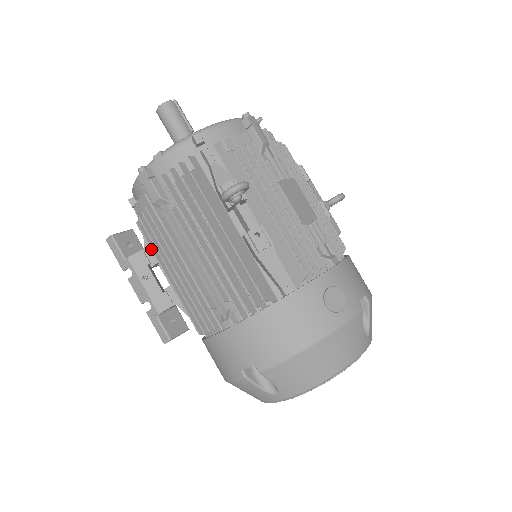
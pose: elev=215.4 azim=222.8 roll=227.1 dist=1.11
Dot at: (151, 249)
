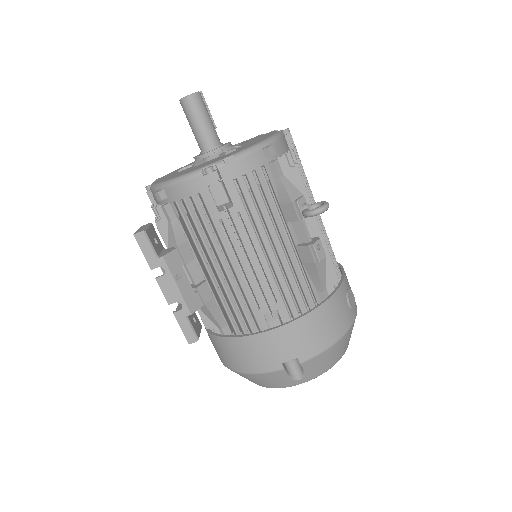
Dot at: (192, 249)
